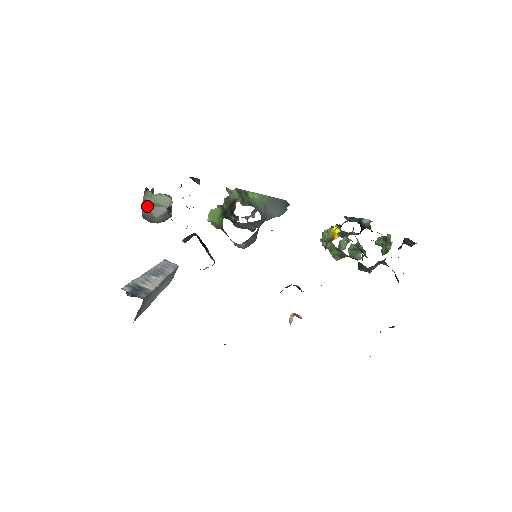
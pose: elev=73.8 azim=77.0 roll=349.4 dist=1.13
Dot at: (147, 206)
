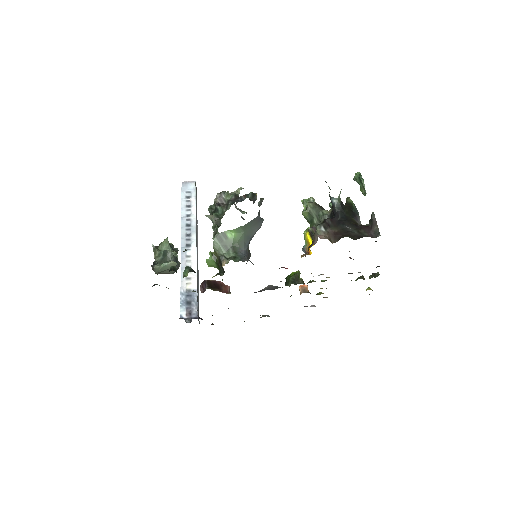
Dot at: (161, 272)
